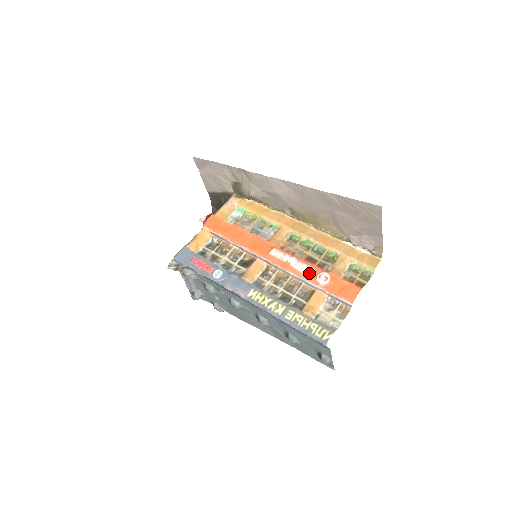
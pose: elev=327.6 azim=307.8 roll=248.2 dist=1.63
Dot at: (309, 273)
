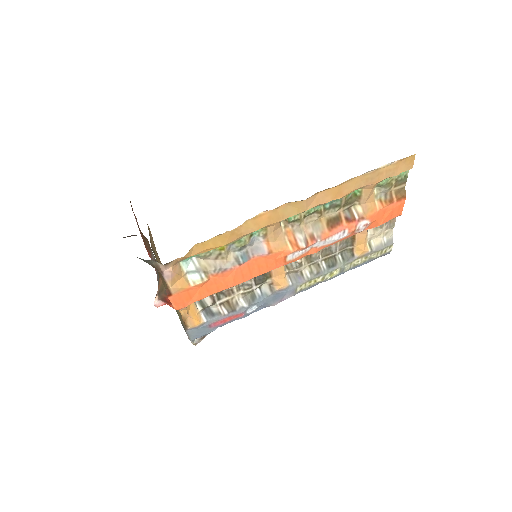
Dot at: (345, 237)
